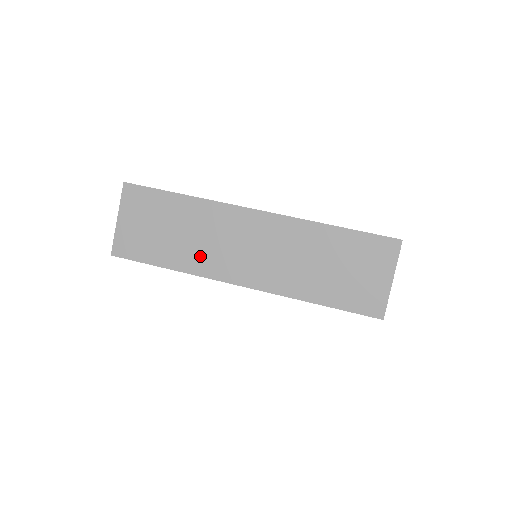
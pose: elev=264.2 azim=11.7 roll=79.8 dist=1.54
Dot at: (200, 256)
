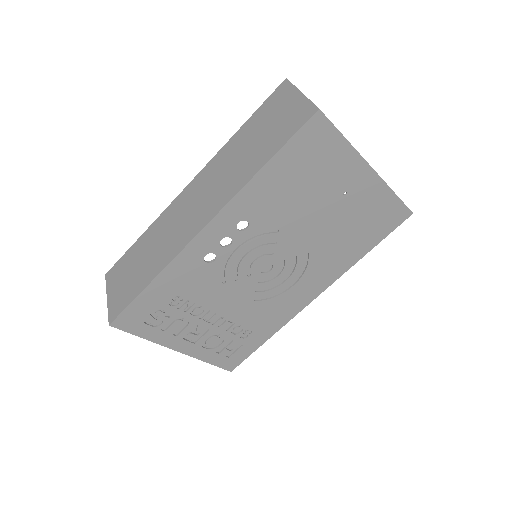
Dot at: (167, 249)
